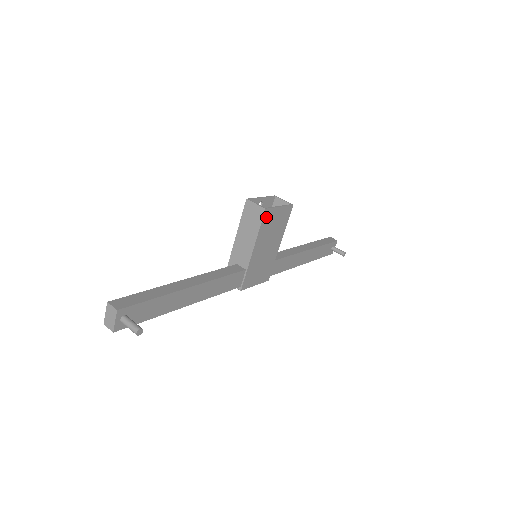
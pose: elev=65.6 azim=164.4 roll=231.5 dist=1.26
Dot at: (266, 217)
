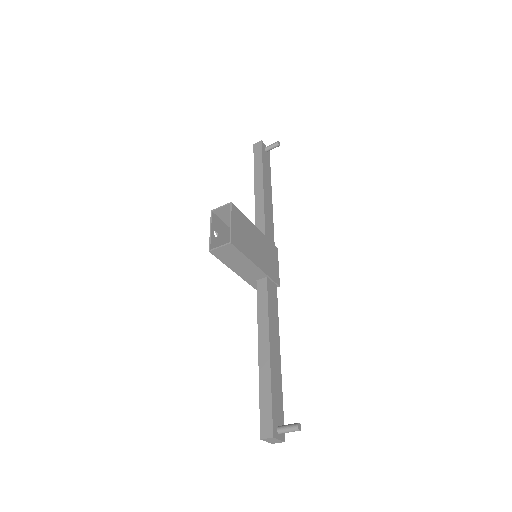
Dot at: (236, 243)
